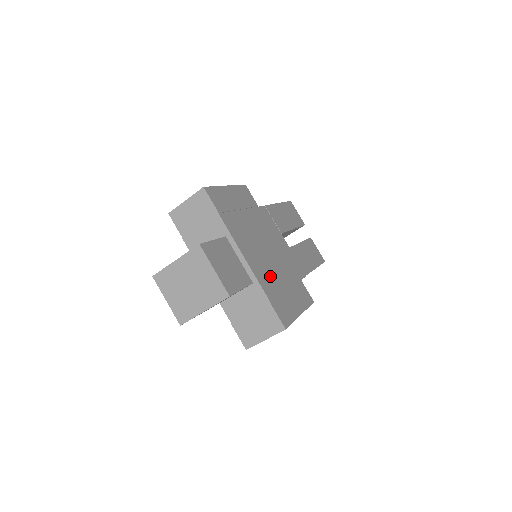
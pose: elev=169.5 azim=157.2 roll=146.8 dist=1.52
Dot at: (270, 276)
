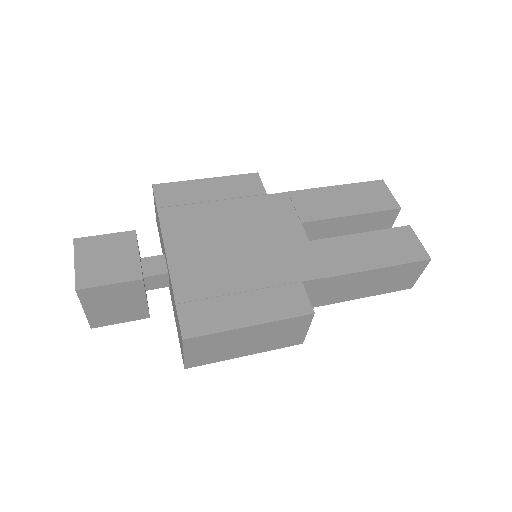
Dot at: (209, 274)
